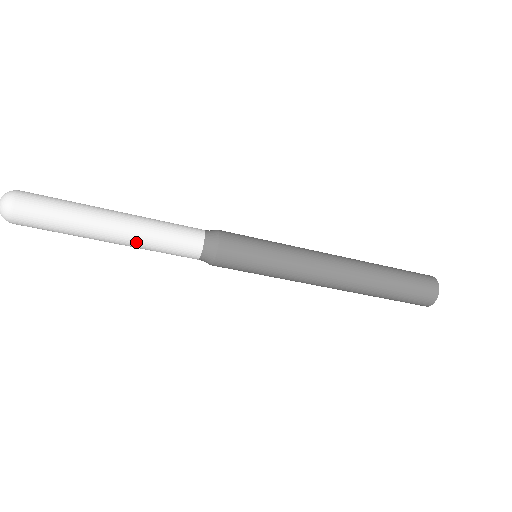
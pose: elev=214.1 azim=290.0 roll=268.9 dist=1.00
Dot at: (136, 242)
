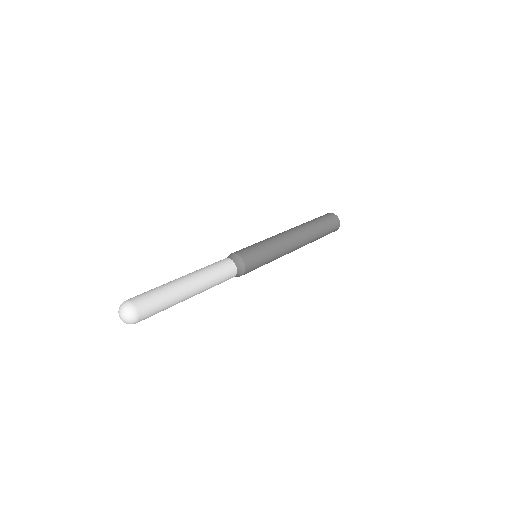
Dot at: occluded
